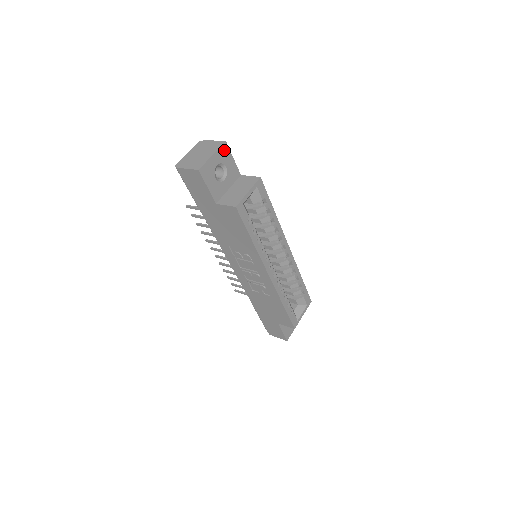
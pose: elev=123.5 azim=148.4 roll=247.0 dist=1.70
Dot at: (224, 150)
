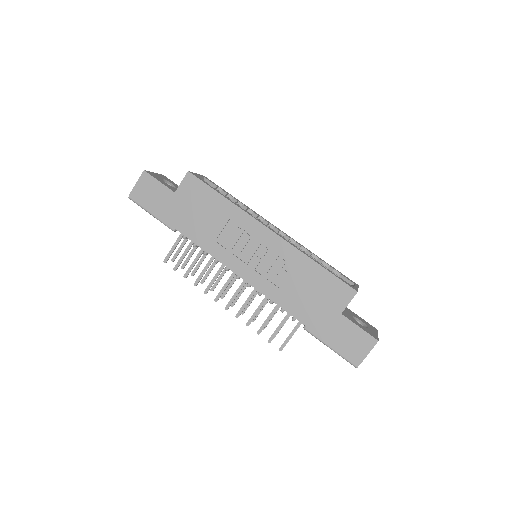
Dot at: (165, 178)
